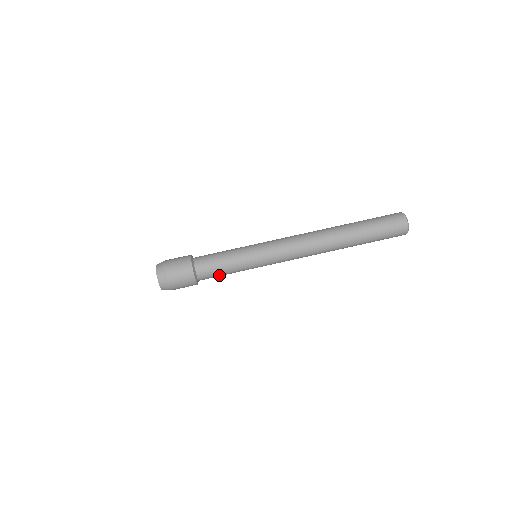
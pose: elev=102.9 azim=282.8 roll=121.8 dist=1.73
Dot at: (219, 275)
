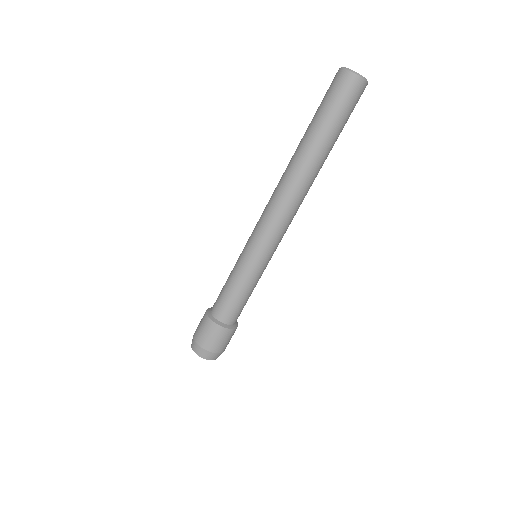
Dot at: (240, 304)
